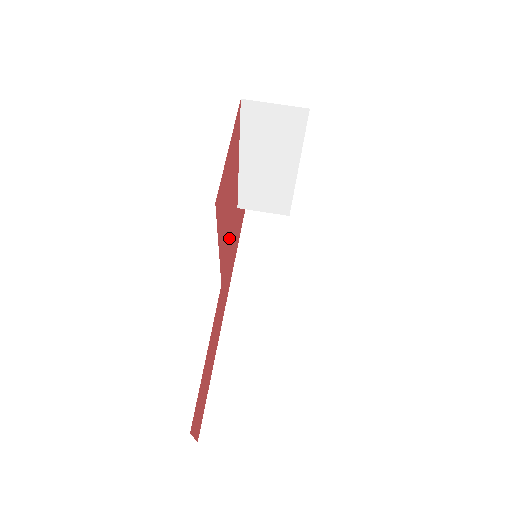
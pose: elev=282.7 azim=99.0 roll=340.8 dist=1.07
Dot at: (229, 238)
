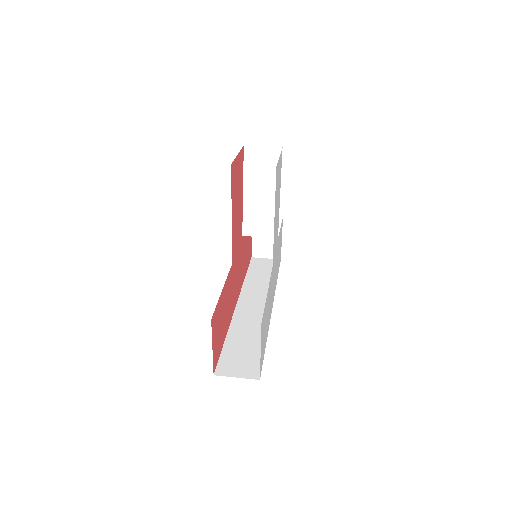
Dot at: (237, 240)
